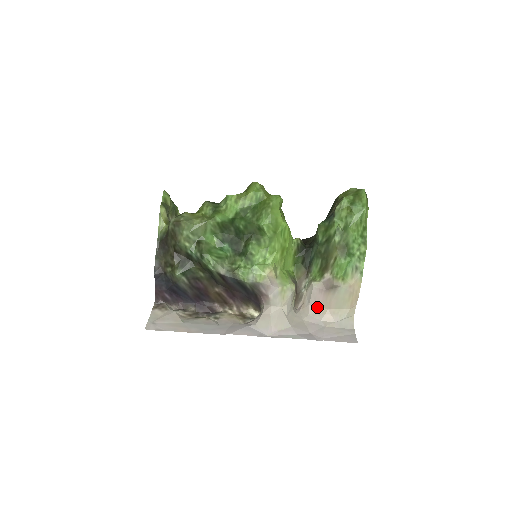
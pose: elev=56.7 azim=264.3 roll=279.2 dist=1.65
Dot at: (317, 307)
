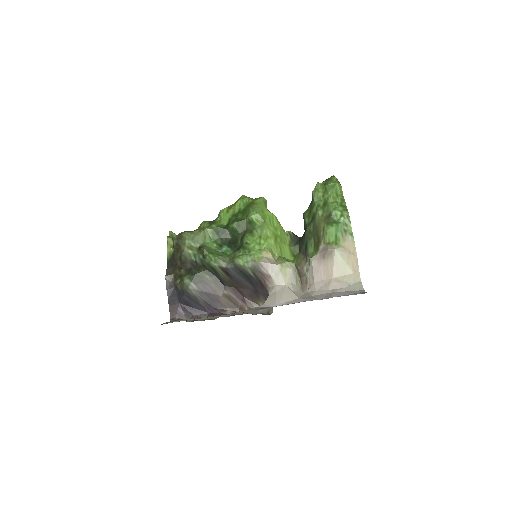
Dot at: (322, 280)
